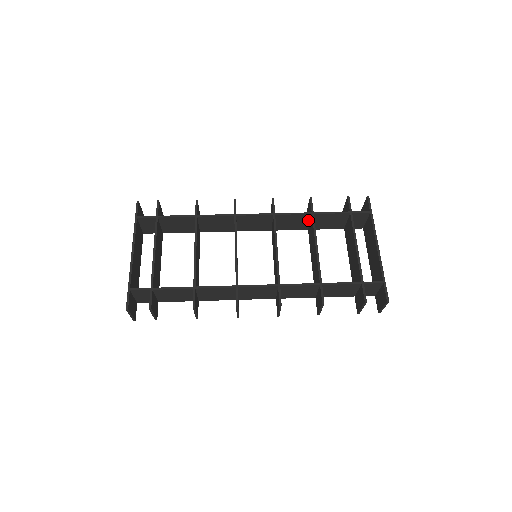
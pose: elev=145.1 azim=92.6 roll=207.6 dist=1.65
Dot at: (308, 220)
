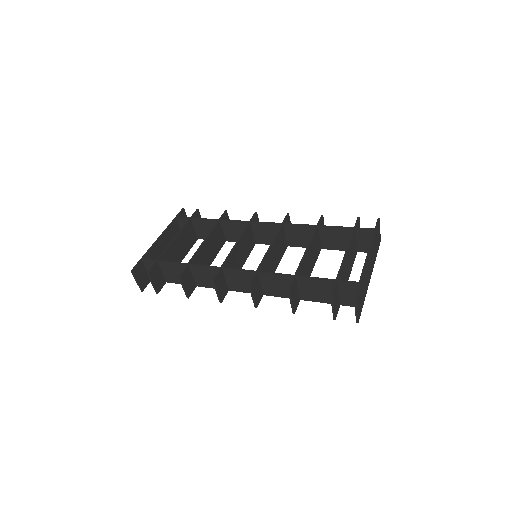
Dot at: occluded
